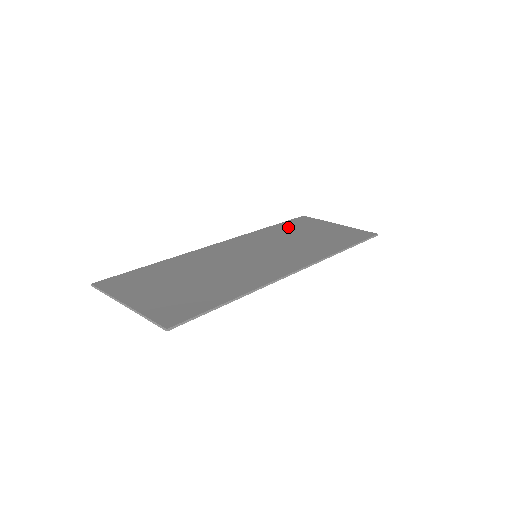
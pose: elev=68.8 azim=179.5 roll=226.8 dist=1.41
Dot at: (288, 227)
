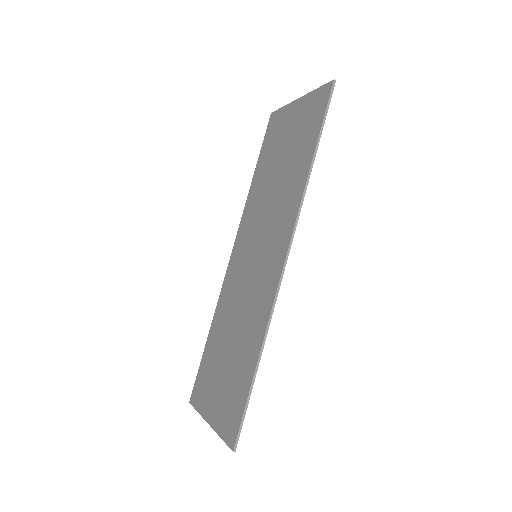
Dot at: (264, 161)
